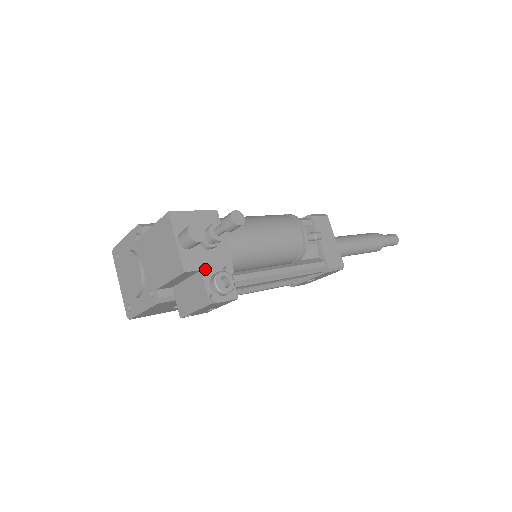
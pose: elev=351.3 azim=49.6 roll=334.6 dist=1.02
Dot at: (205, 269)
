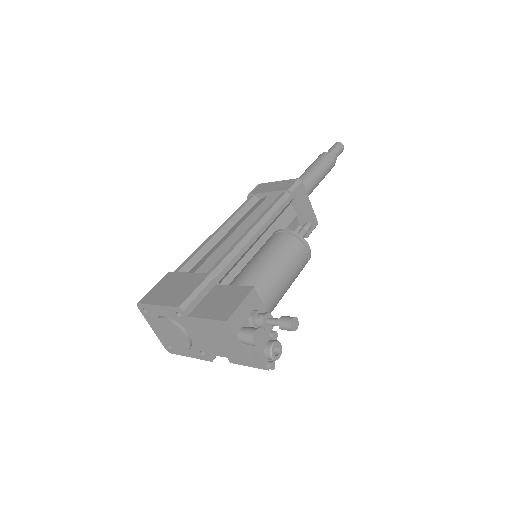
Dot at: (260, 346)
